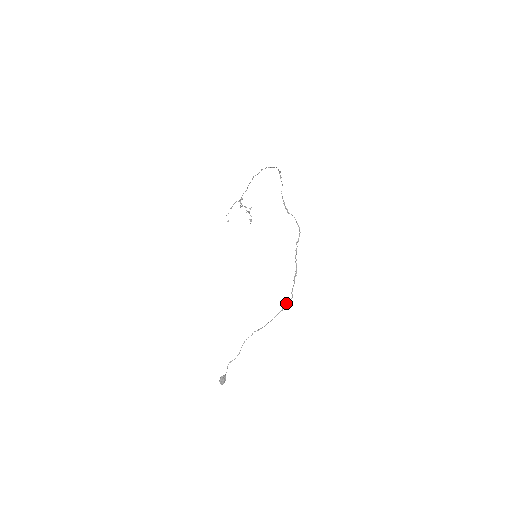
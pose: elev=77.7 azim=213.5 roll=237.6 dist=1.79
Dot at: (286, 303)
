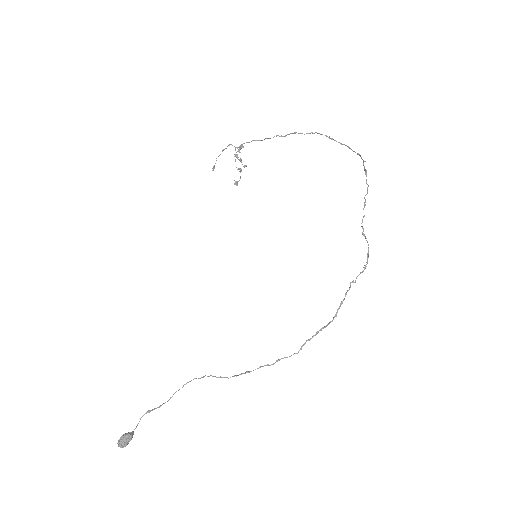
Dot at: (285, 357)
